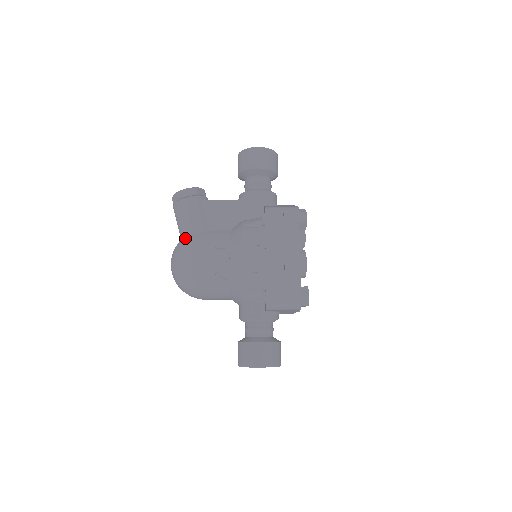
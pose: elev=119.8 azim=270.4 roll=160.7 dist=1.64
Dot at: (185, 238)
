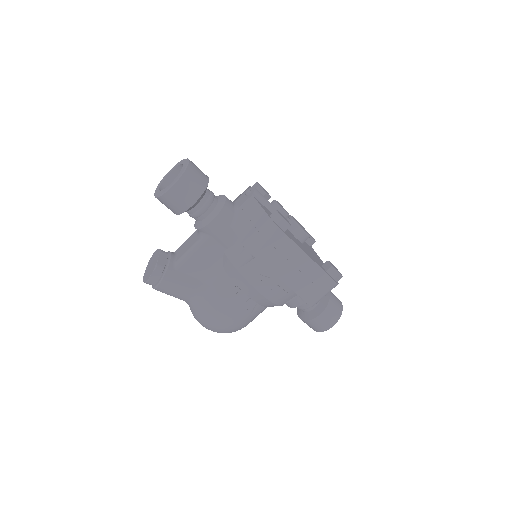
Dot at: (196, 308)
